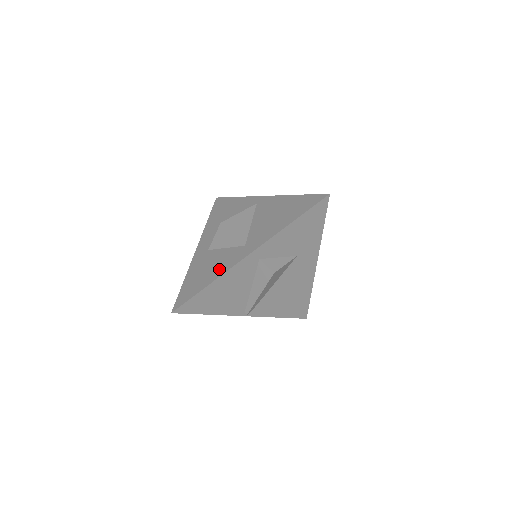
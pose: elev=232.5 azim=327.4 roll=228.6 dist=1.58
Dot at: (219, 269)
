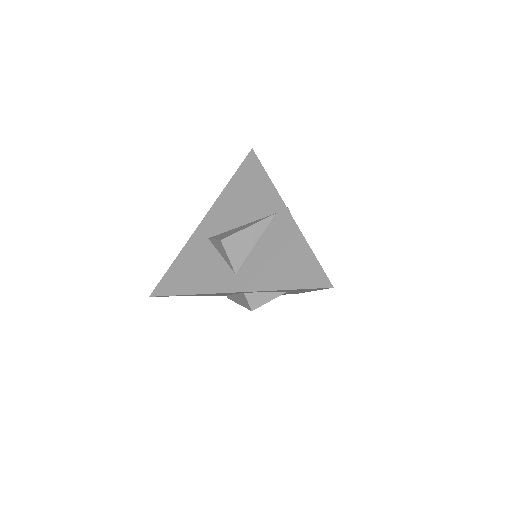
Dot at: (203, 283)
